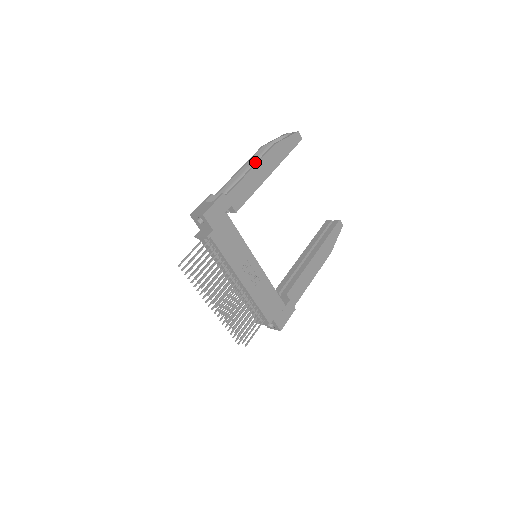
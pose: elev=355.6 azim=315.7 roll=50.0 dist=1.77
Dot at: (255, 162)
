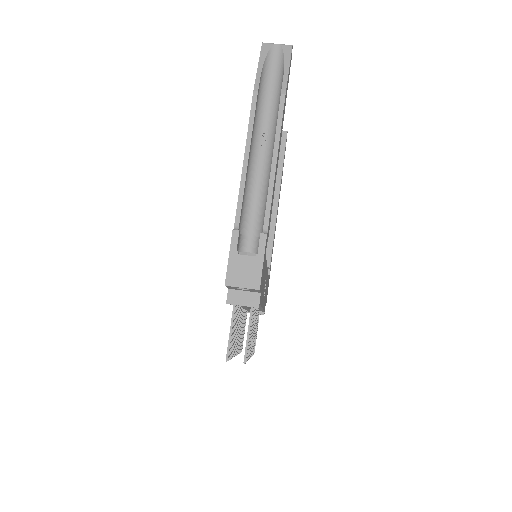
Dot at: (254, 129)
